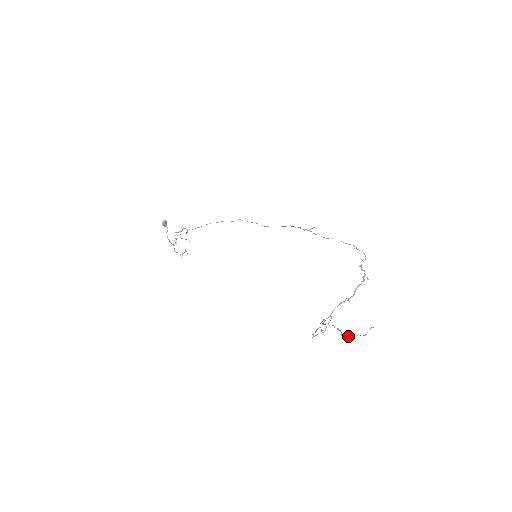
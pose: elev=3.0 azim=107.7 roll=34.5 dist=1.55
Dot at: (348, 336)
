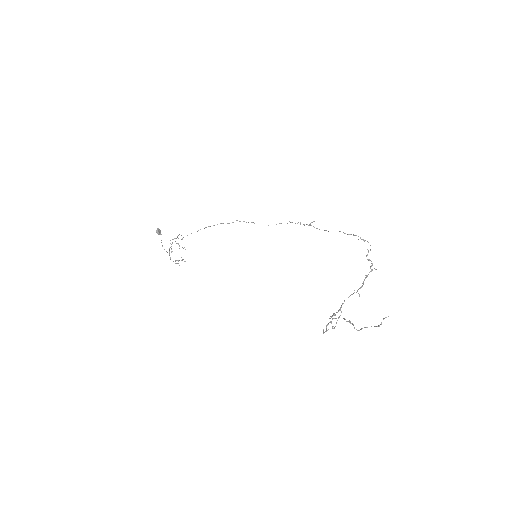
Dot at: (361, 328)
